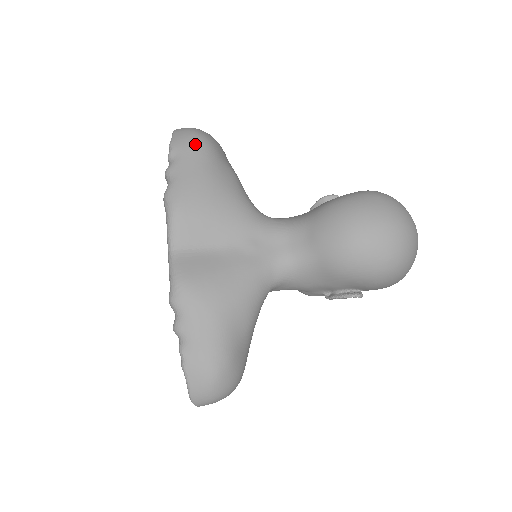
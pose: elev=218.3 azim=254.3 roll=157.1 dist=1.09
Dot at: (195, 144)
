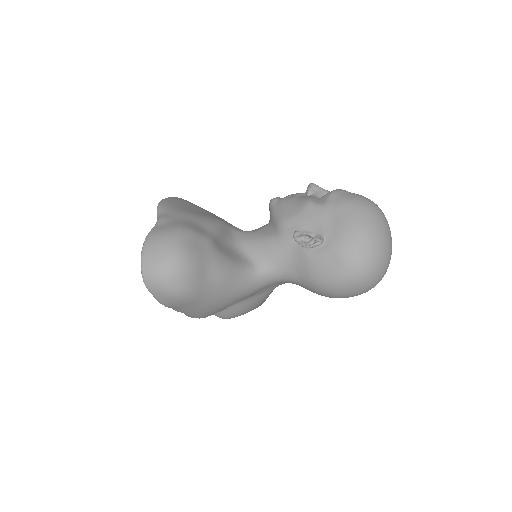
Dot at: (184, 302)
